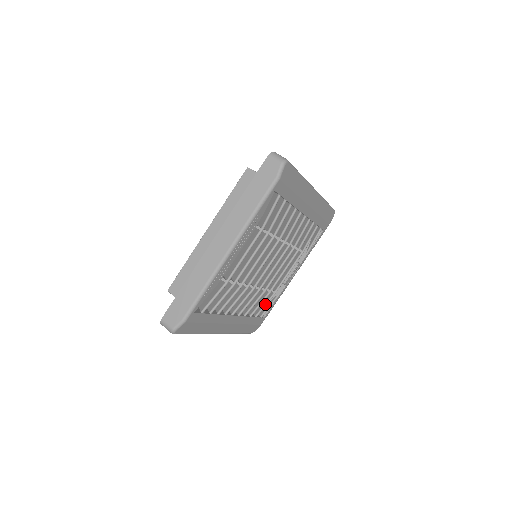
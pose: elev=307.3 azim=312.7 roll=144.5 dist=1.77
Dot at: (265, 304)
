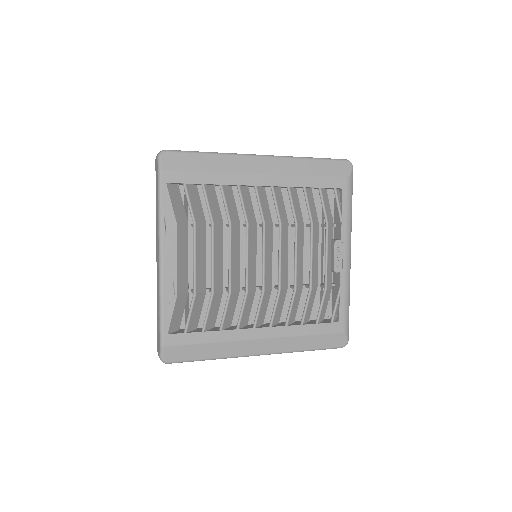
Dot at: (320, 304)
